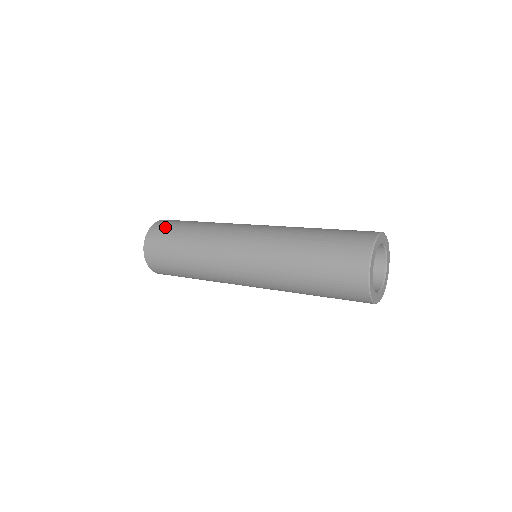
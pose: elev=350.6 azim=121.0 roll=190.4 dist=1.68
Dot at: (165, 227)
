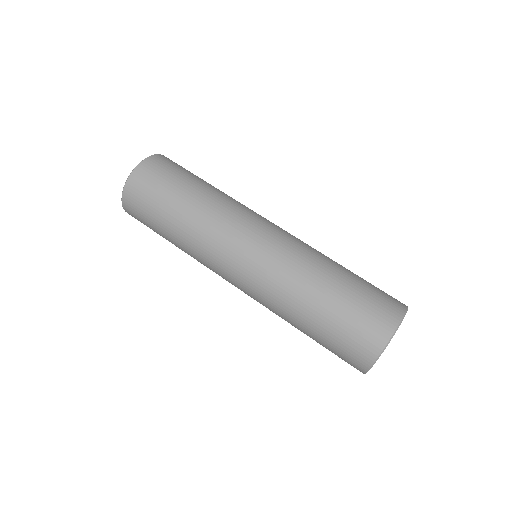
Dot at: (156, 176)
